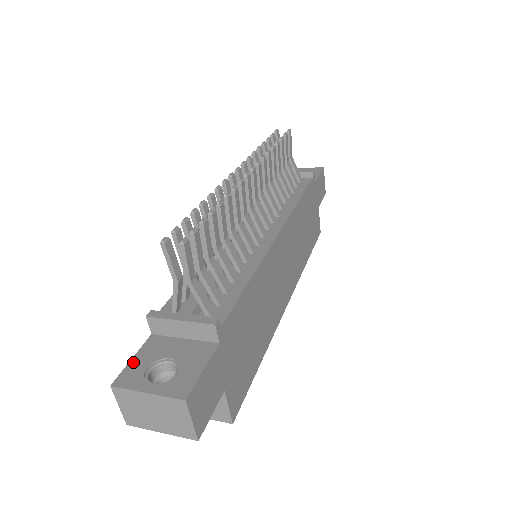
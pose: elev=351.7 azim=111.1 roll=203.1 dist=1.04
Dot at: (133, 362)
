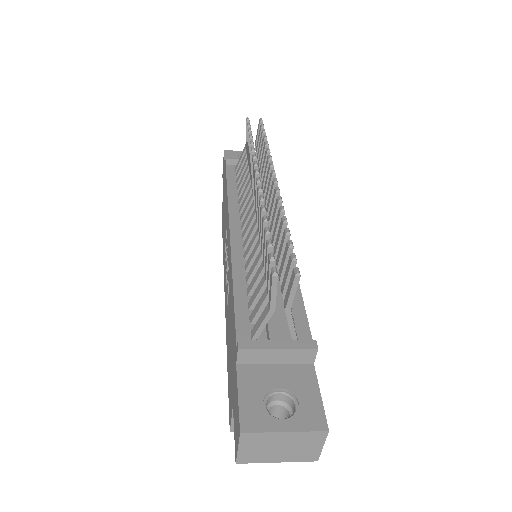
Dot at: (243, 400)
